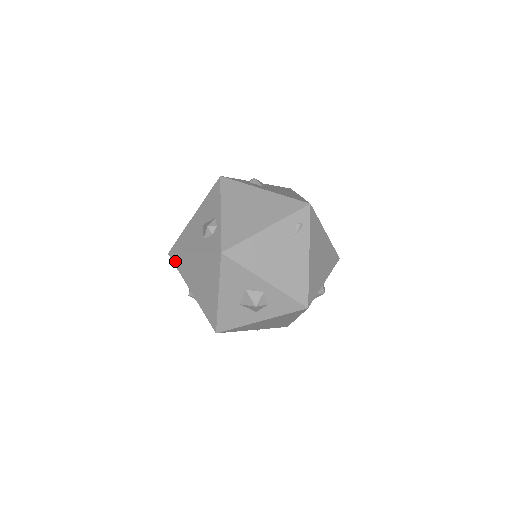
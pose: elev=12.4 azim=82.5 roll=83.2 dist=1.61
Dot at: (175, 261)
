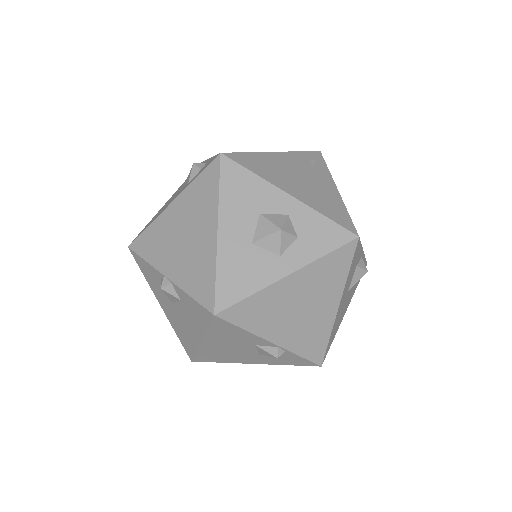
Dot at: (140, 247)
